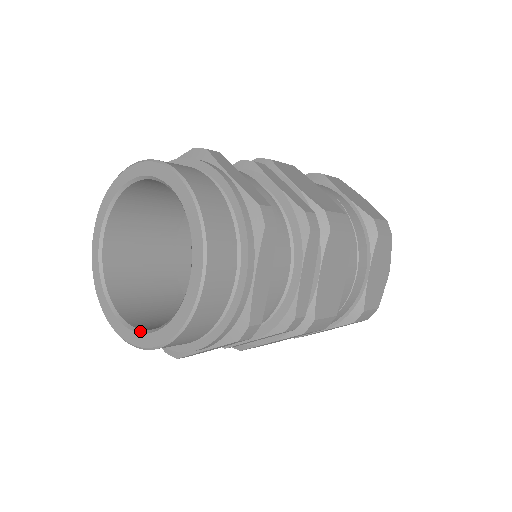
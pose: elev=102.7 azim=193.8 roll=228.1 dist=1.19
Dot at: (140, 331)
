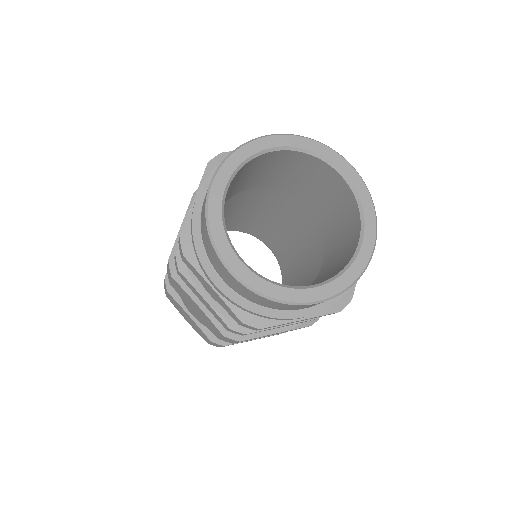
Dot at: (289, 286)
